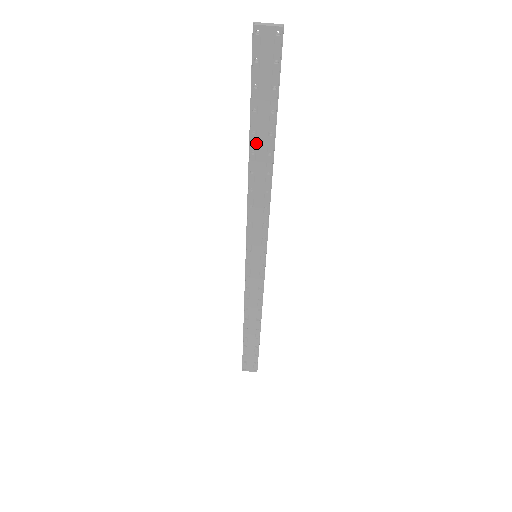
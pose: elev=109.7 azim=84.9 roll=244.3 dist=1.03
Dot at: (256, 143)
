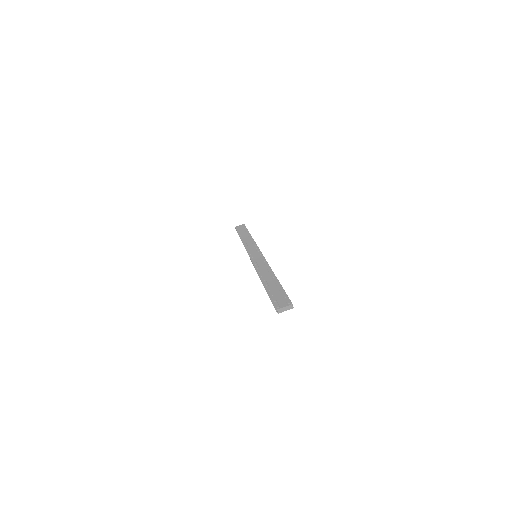
Dot at: occluded
